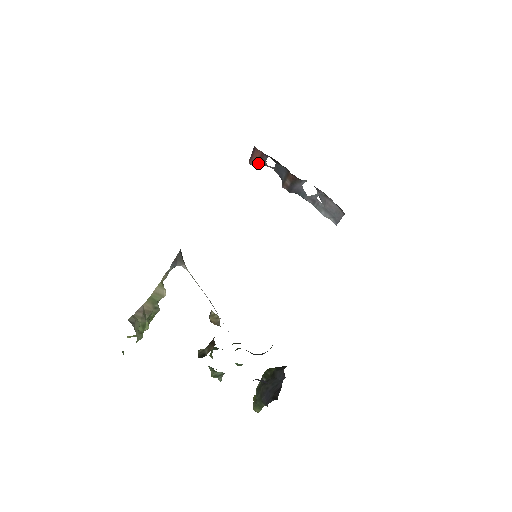
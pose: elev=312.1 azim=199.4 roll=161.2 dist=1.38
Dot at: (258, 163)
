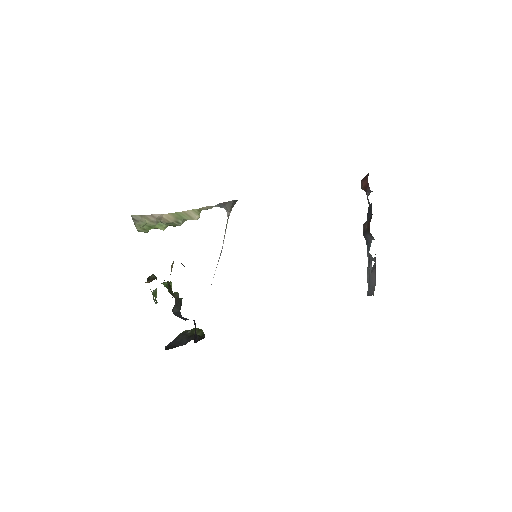
Dot at: (364, 188)
